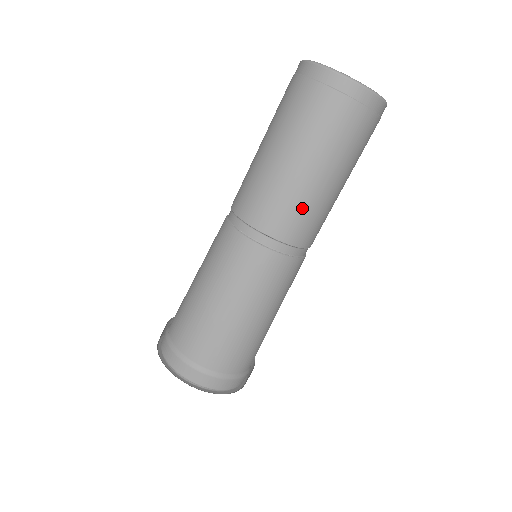
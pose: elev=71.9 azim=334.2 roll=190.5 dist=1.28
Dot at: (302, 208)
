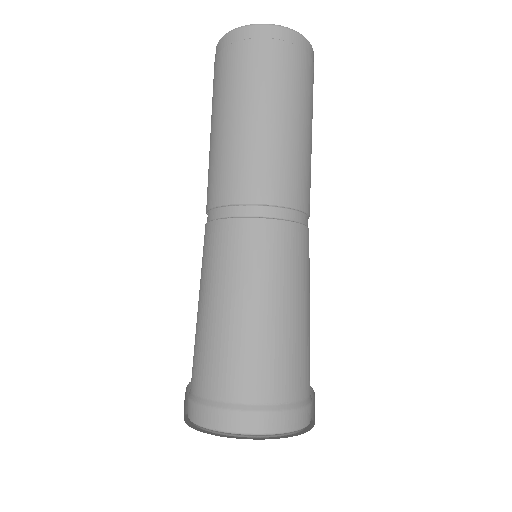
Dot at: (231, 160)
